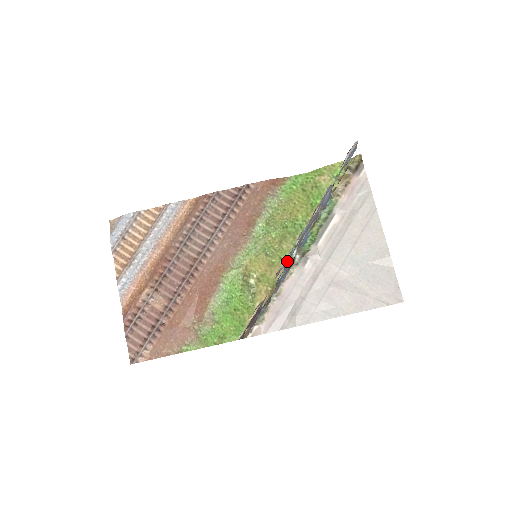
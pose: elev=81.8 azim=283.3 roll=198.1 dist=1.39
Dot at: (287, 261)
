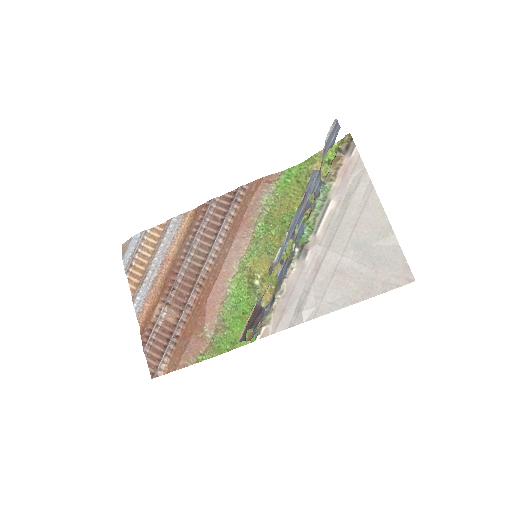
Dot at: (279, 255)
